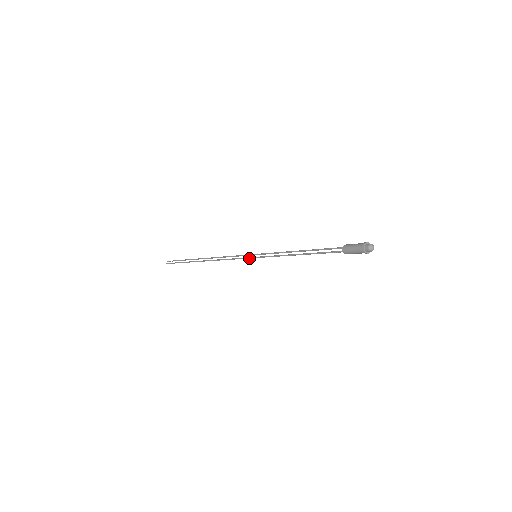
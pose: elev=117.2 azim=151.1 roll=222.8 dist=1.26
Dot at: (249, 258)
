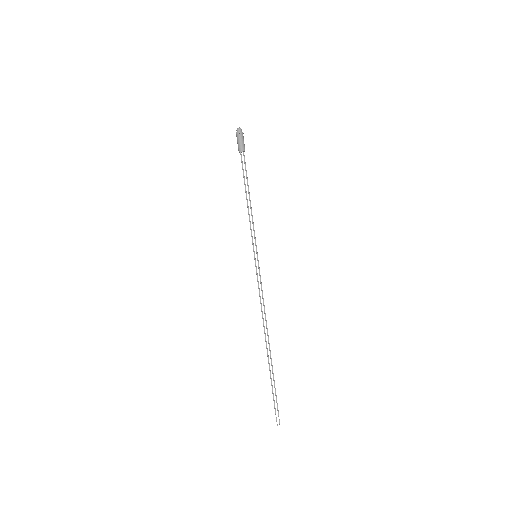
Dot at: (255, 264)
